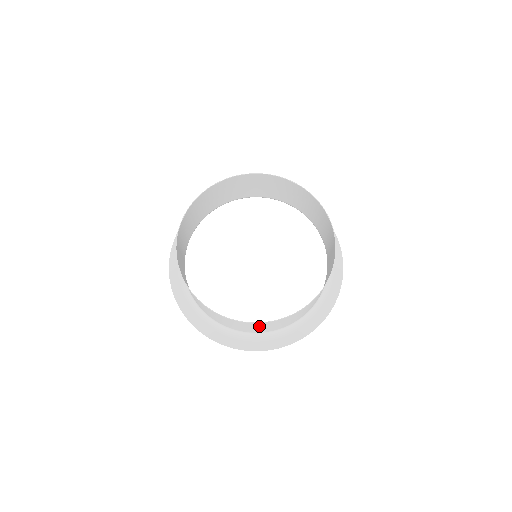
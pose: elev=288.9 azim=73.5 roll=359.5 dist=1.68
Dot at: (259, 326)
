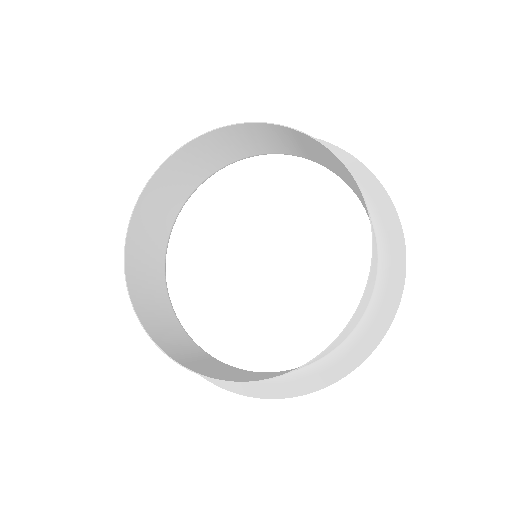
Dot at: (195, 363)
